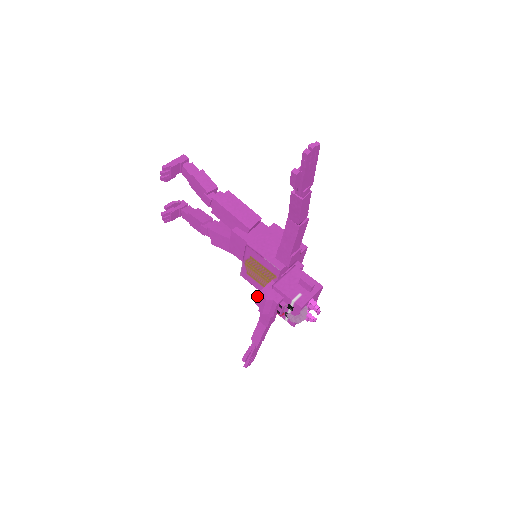
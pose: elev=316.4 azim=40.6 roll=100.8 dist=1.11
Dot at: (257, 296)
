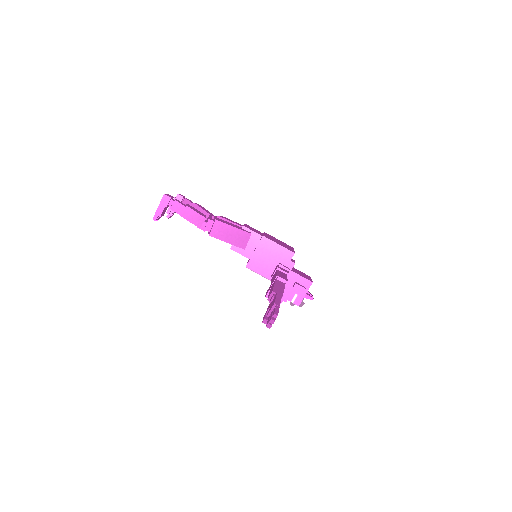
Dot at: (265, 296)
